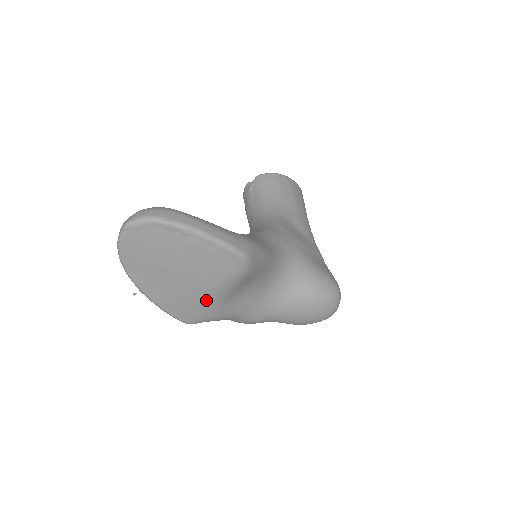
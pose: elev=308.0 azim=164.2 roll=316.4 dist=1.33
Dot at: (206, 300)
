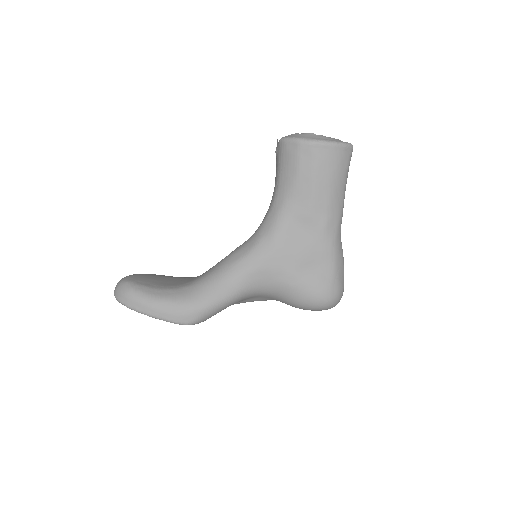
Dot at: occluded
